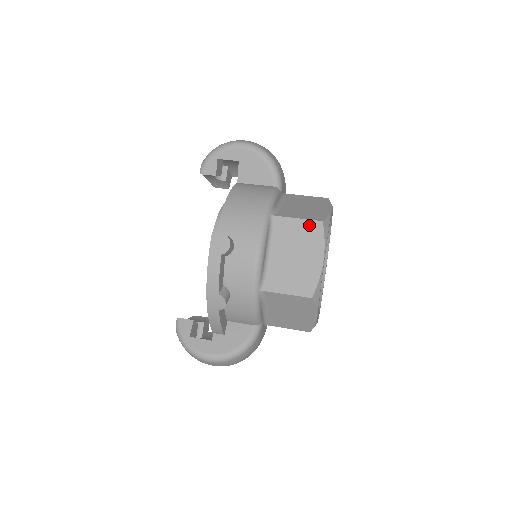
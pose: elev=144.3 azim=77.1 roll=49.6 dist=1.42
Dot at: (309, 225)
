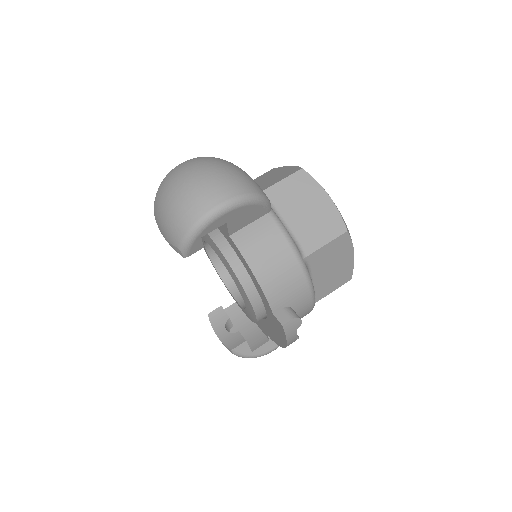
Dot at: (337, 242)
